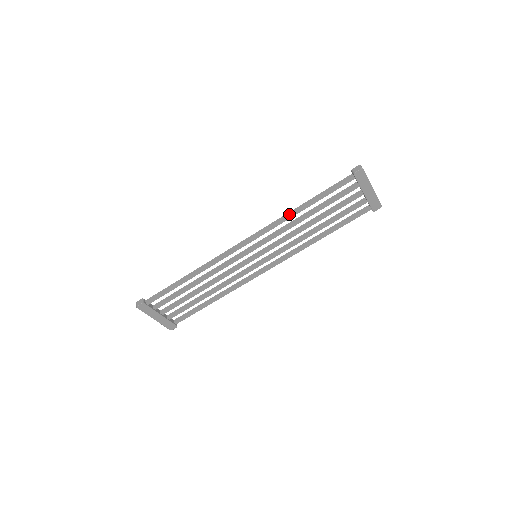
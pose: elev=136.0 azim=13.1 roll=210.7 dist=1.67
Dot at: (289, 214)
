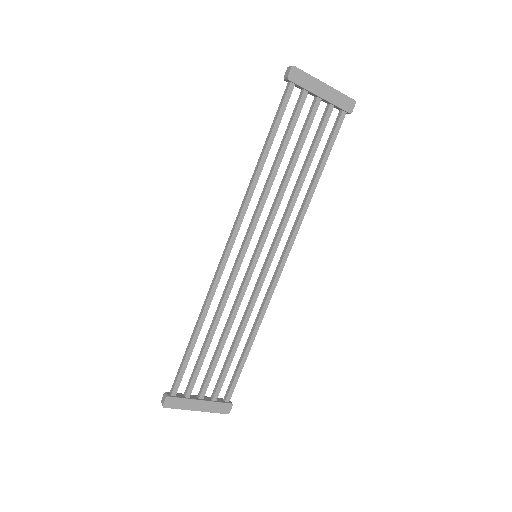
Dot at: (252, 178)
